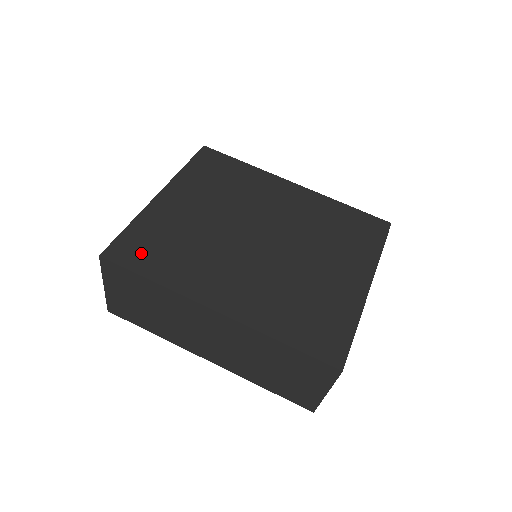
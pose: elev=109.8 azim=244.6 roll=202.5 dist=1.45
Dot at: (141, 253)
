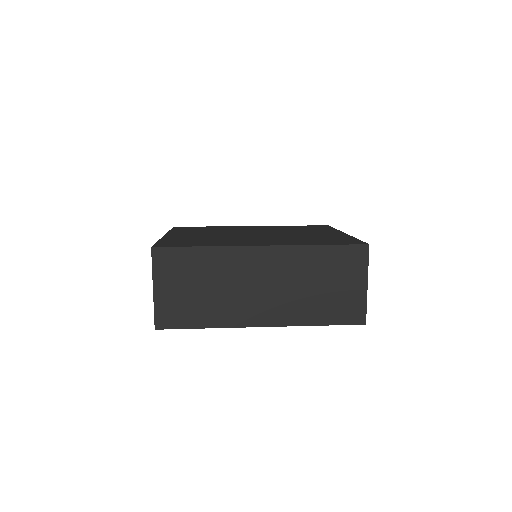
Dot at: (181, 244)
